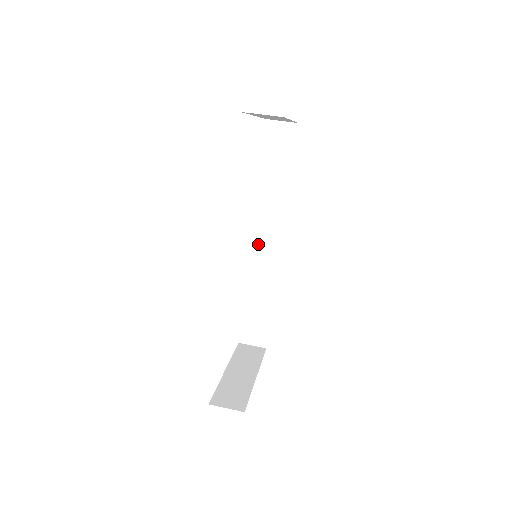
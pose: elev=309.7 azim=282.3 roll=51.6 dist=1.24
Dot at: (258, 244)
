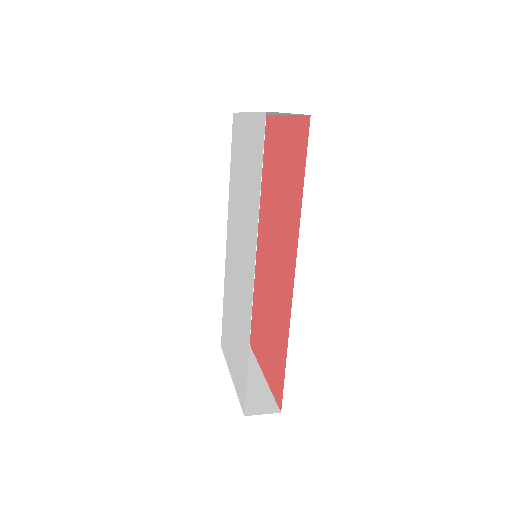
Dot at: occluded
